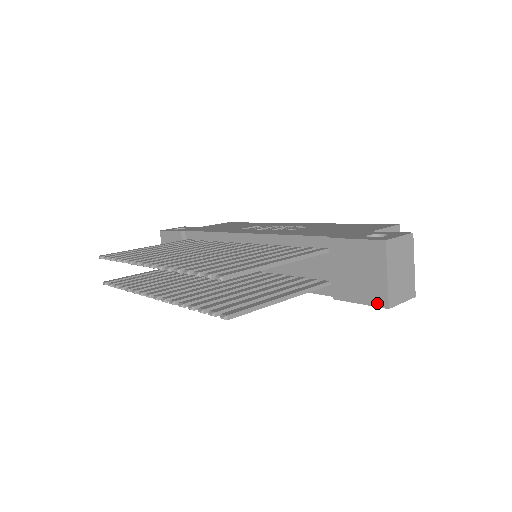
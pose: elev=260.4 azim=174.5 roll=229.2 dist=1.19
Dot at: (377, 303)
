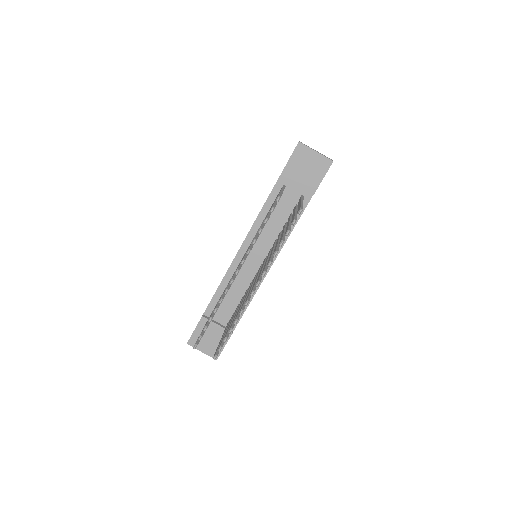
Dot at: (327, 167)
